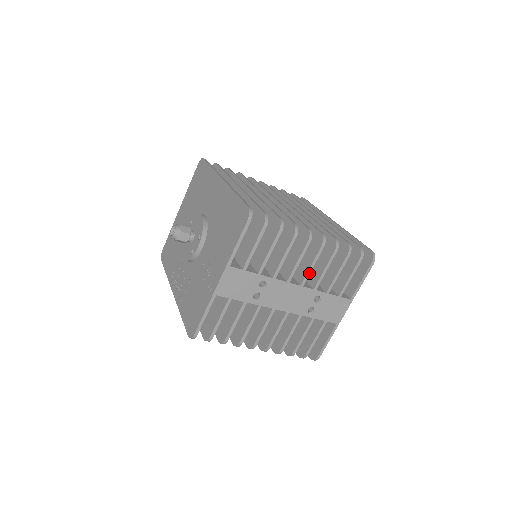
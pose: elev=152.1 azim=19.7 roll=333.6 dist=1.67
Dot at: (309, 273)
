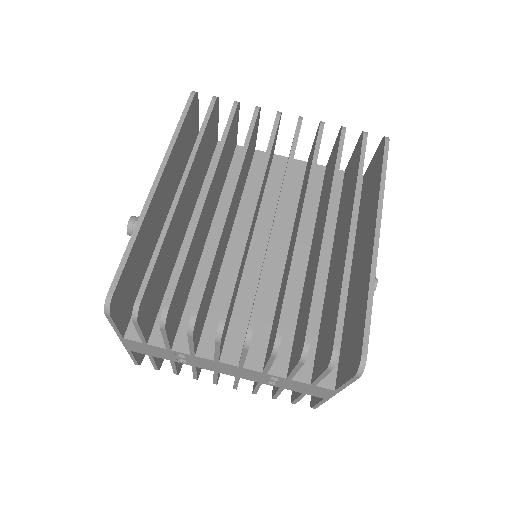
Dot at: (243, 362)
